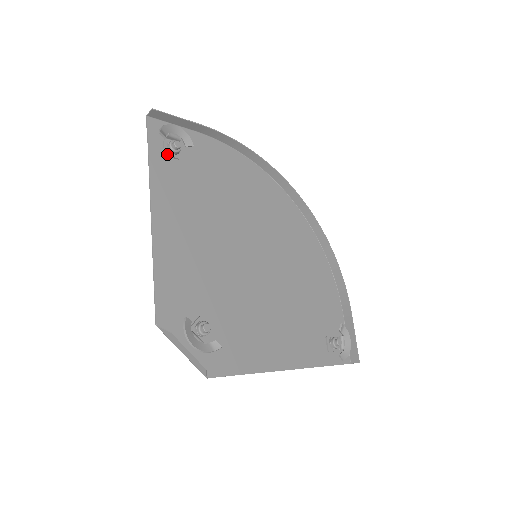
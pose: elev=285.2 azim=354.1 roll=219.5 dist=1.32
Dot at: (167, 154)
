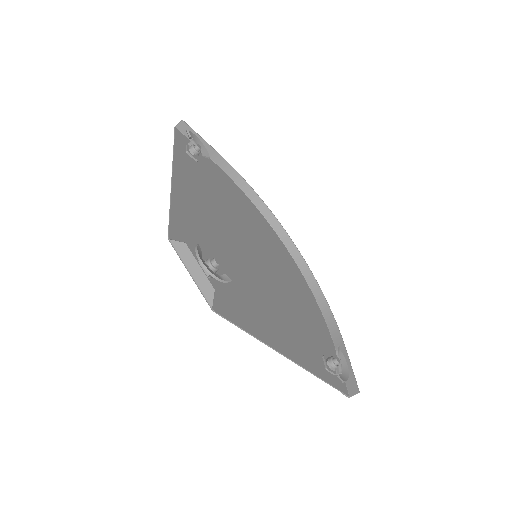
Dot at: (188, 152)
